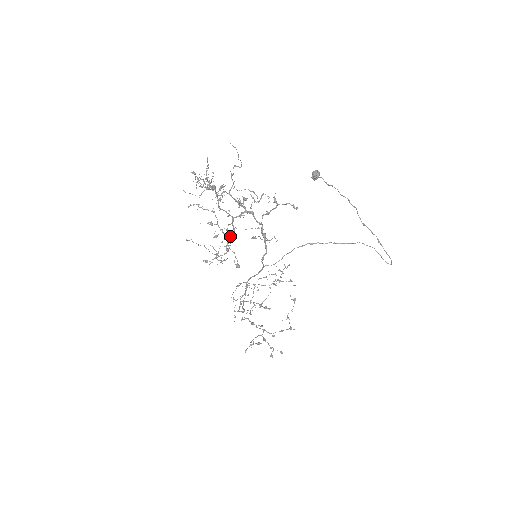
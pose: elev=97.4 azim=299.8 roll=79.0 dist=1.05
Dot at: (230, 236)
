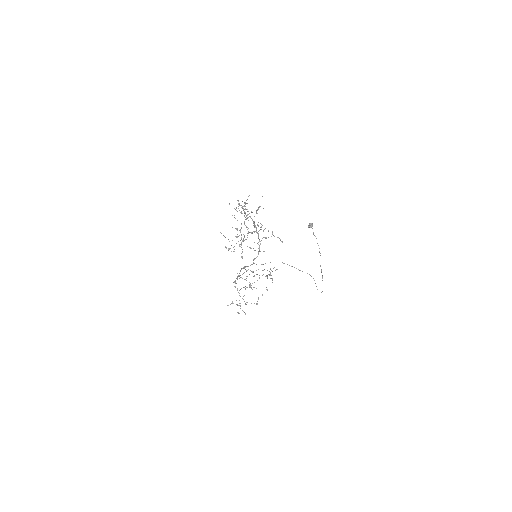
Dot at: (244, 240)
